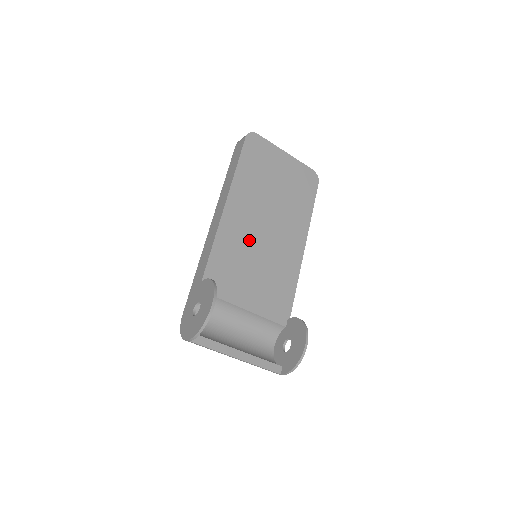
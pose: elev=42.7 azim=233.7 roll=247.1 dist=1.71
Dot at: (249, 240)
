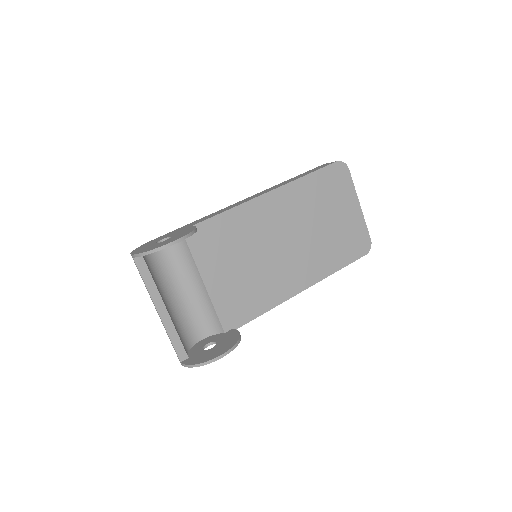
Dot at: (261, 237)
